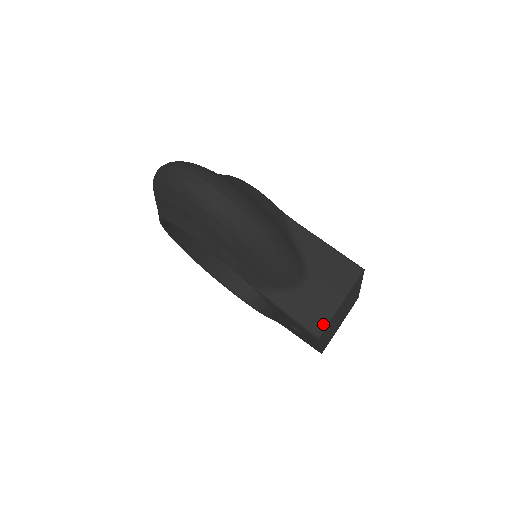
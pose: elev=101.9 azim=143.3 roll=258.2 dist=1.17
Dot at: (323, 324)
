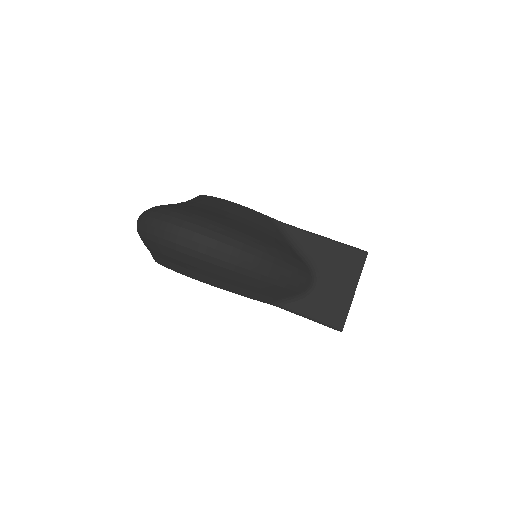
Dot at: (343, 317)
